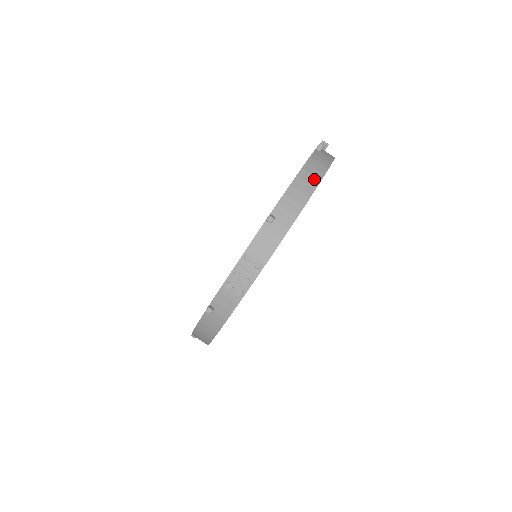
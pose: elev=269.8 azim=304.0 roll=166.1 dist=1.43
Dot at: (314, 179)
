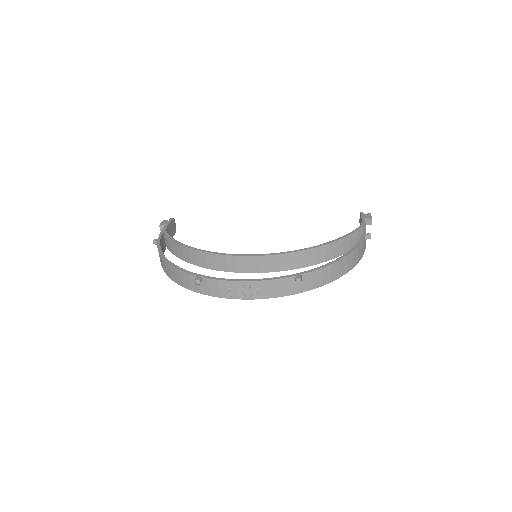
Dot at: (345, 269)
